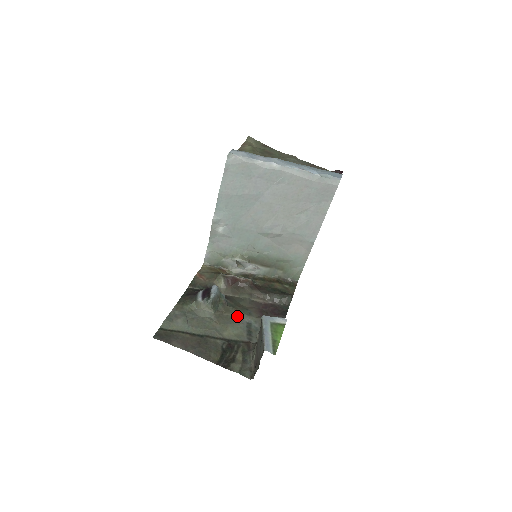
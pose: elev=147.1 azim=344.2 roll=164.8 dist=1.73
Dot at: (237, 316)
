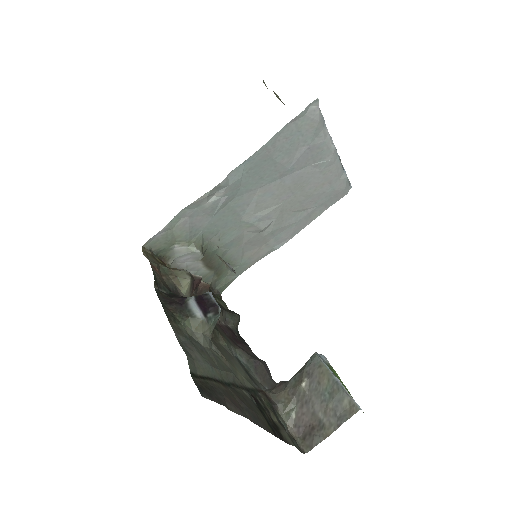
Dot at: (227, 346)
